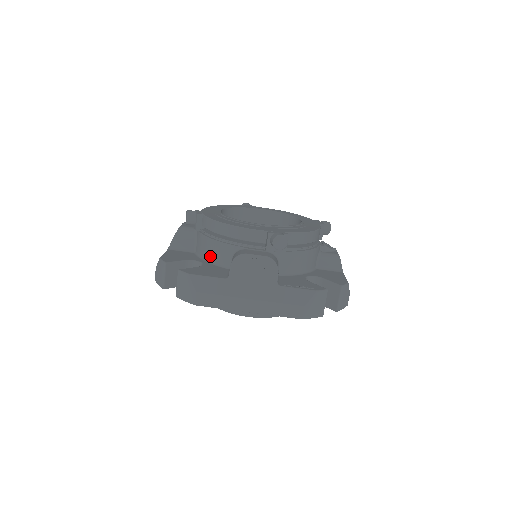
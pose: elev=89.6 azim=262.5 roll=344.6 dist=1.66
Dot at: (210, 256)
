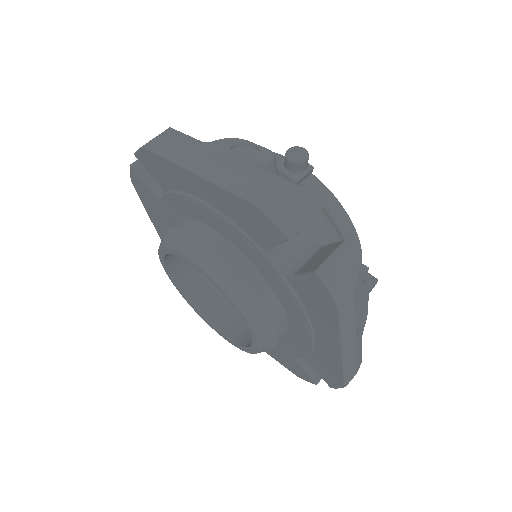
Dot at: occluded
